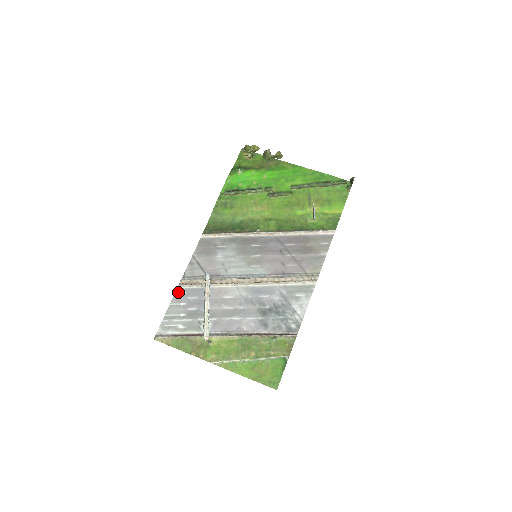
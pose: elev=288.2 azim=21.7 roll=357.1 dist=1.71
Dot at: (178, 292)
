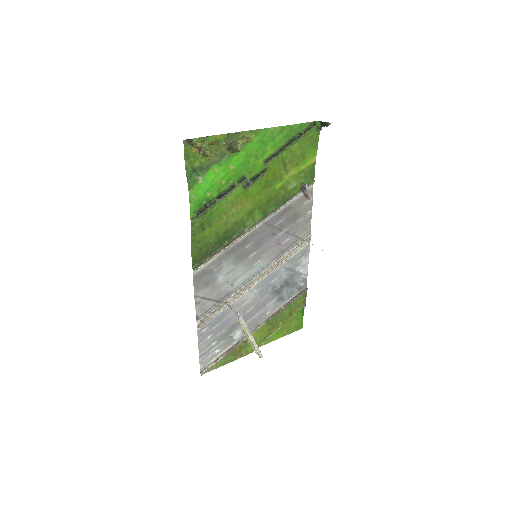
Dot at: (200, 333)
